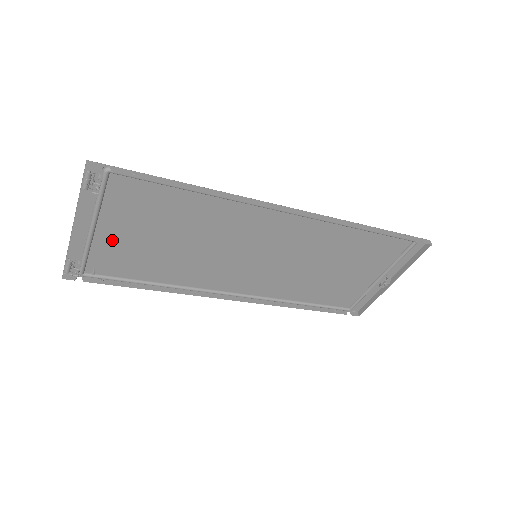
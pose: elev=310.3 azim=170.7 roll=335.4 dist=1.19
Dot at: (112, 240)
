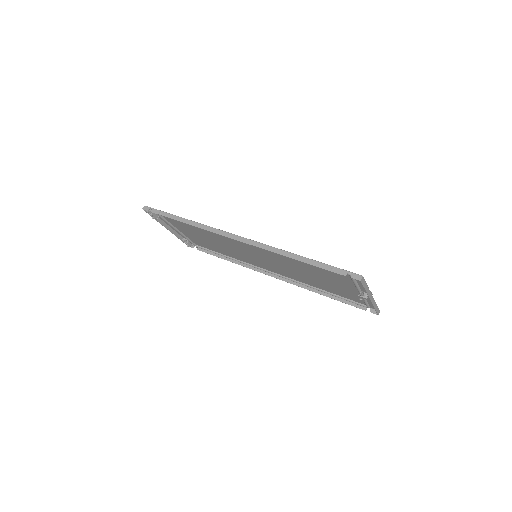
Dot at: (189, 234)
